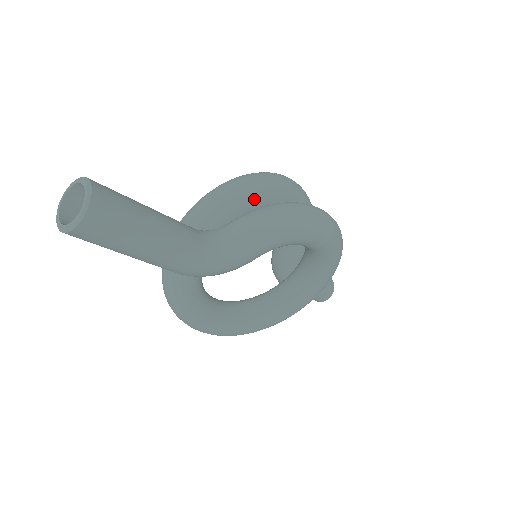
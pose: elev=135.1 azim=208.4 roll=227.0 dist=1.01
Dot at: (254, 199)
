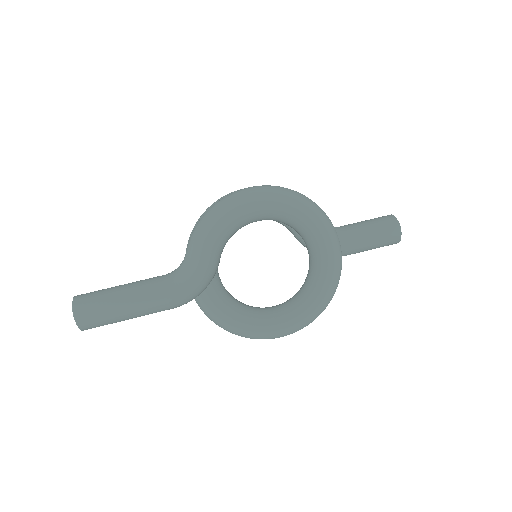
Dot at: occluded
